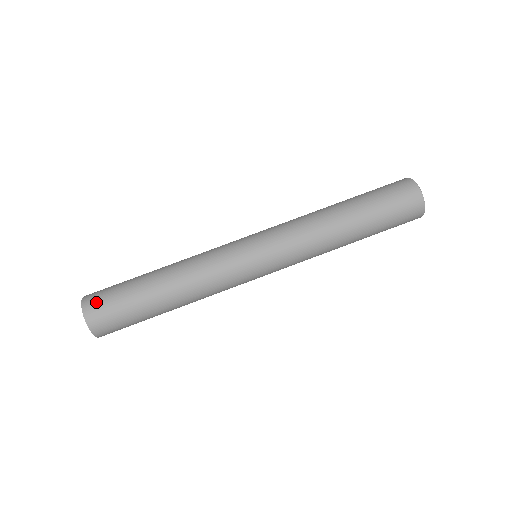
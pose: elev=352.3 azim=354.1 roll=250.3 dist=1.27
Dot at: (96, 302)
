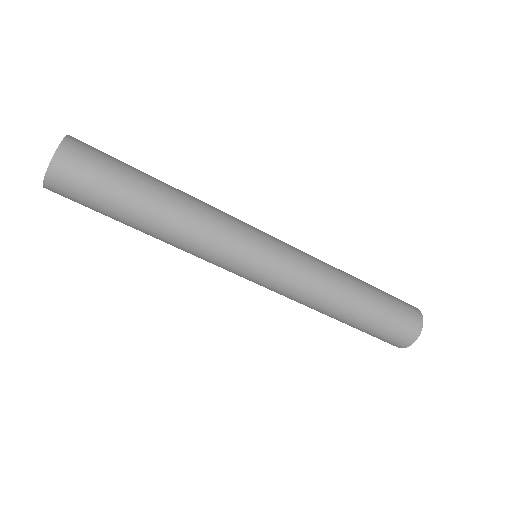
Dot at: (77, 160)
